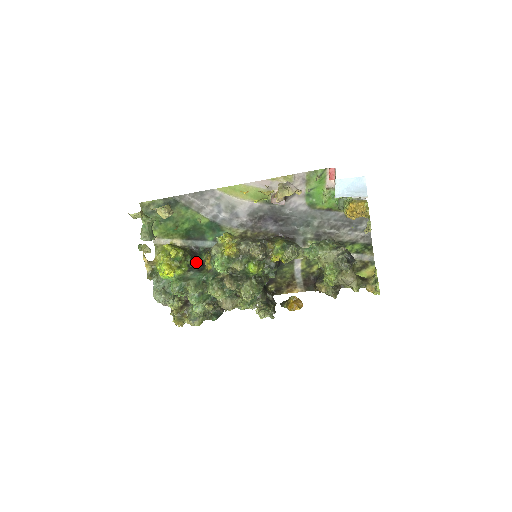
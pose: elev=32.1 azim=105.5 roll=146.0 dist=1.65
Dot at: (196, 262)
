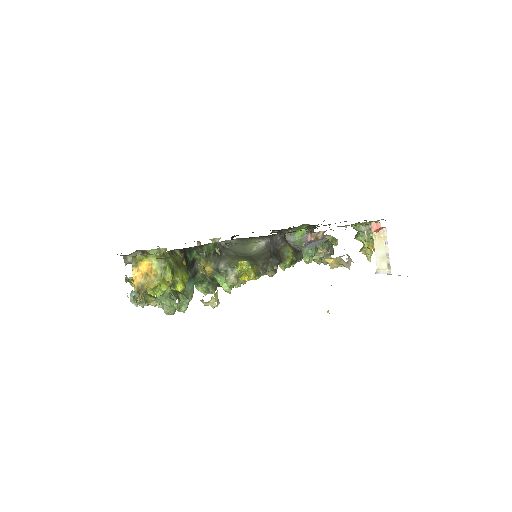
Dot at: (188, 266)
